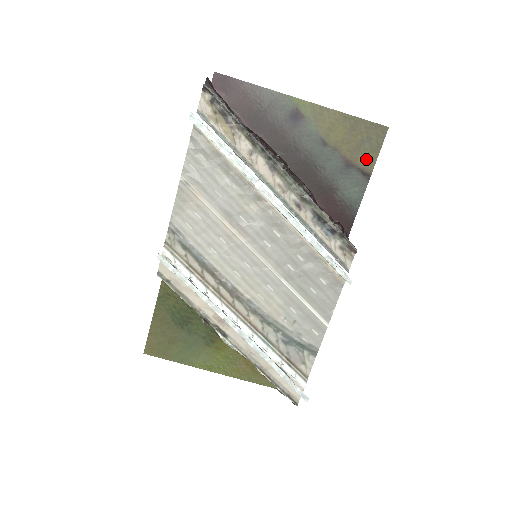
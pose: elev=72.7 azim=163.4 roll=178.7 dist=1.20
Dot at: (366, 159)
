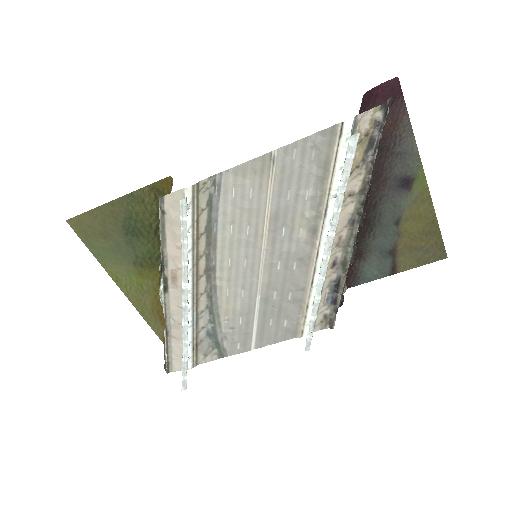
Dot at: (407, 261)
